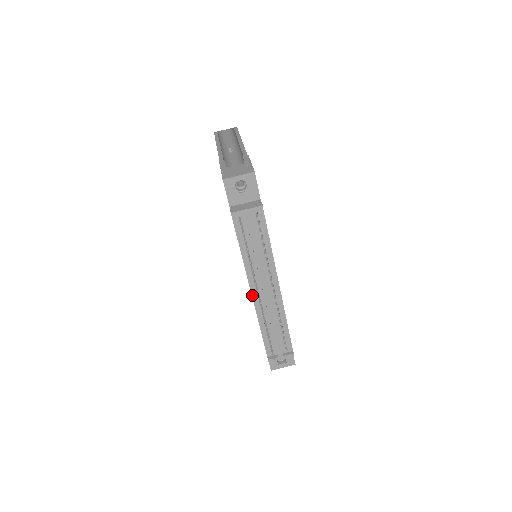
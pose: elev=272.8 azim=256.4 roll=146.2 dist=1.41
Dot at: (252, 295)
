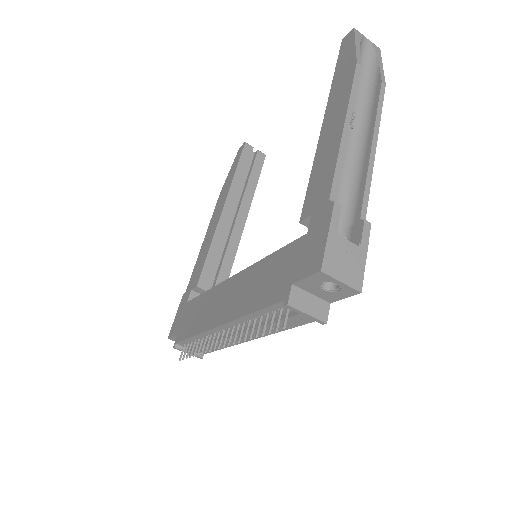
Dot at: (218, 327)
